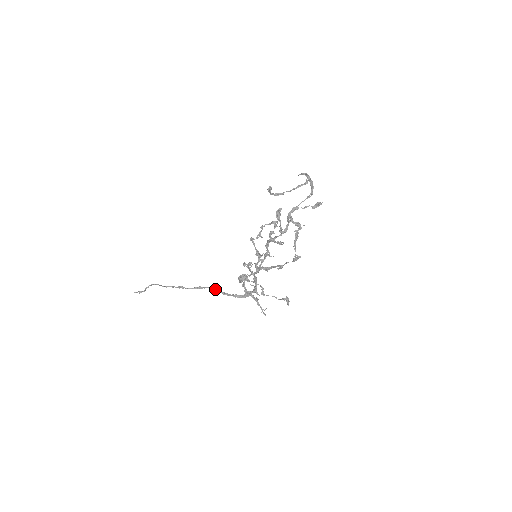
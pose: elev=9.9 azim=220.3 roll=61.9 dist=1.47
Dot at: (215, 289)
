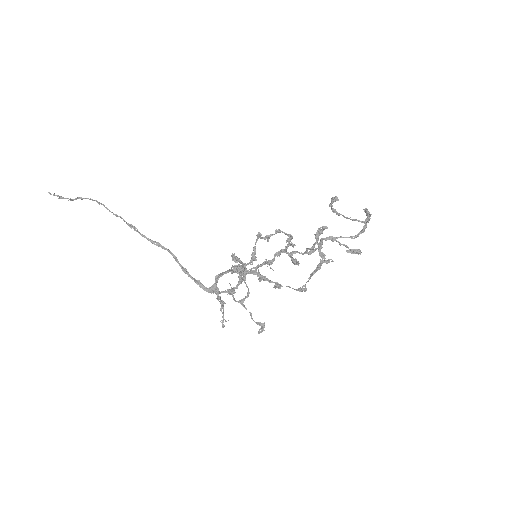
Dot at: occluded
